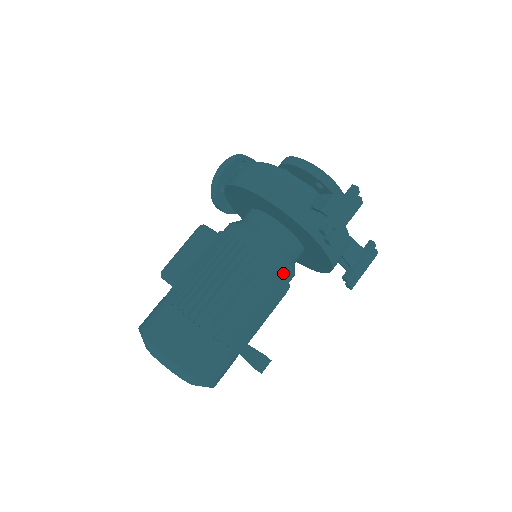
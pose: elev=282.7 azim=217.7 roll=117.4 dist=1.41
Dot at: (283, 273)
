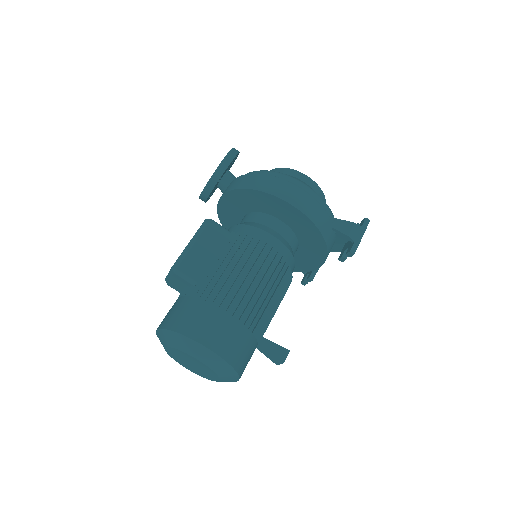
Dot at: occluded
